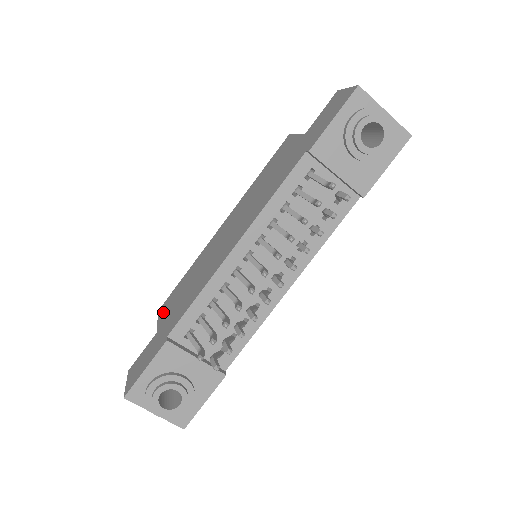
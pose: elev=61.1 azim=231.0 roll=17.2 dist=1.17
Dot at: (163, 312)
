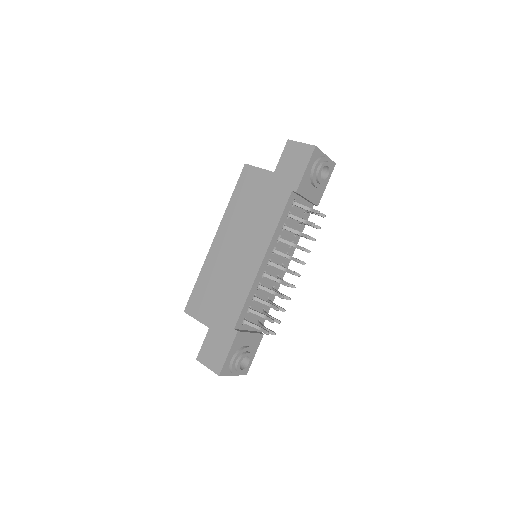
Dot at: (198, 312)
